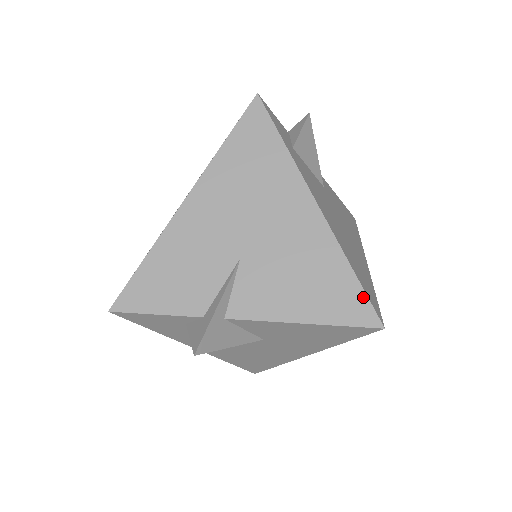
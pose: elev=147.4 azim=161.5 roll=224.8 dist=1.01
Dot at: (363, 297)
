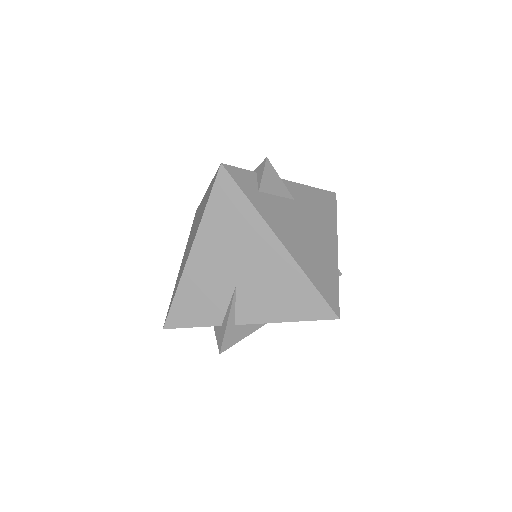
Dot at: (322, 301)
